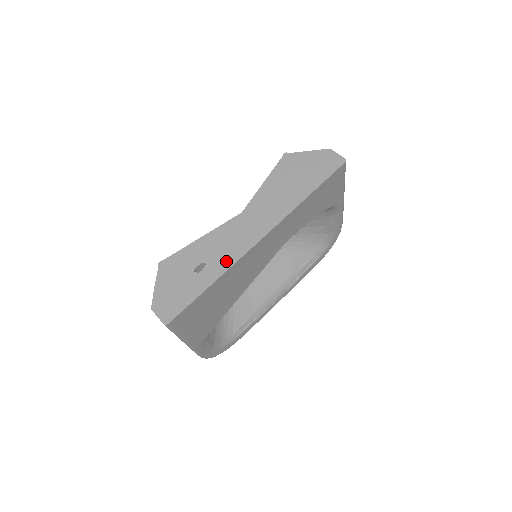
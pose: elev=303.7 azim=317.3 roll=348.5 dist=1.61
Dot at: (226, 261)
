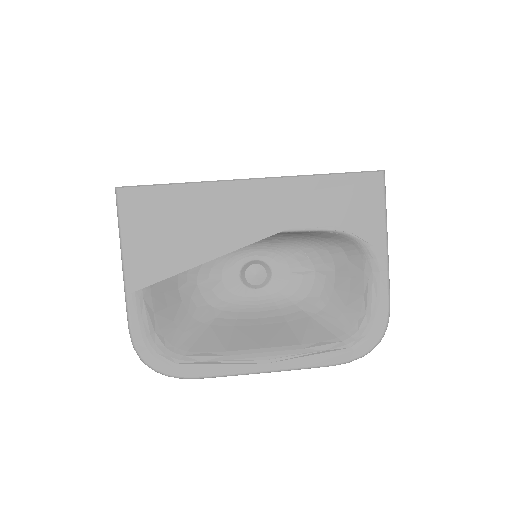
Dot at: occluded
